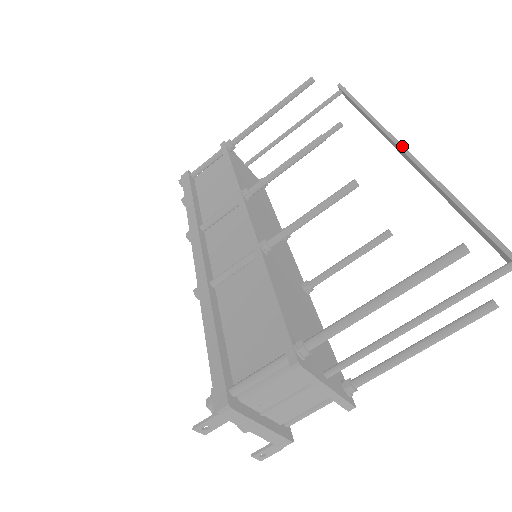
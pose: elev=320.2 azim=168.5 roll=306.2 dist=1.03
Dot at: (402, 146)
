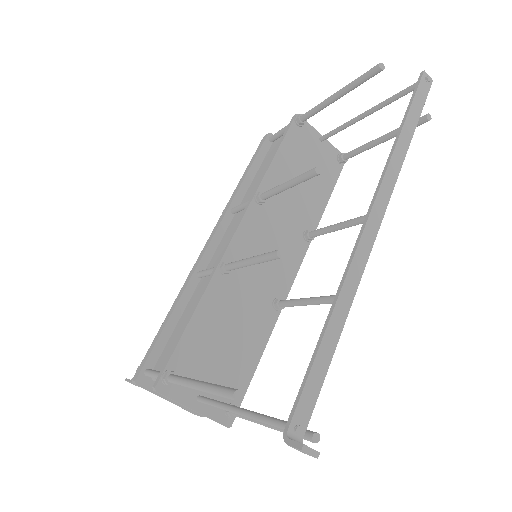
Dot at: (366, 219)
